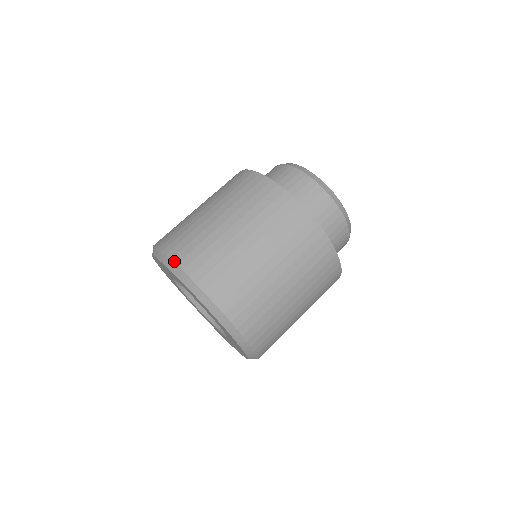
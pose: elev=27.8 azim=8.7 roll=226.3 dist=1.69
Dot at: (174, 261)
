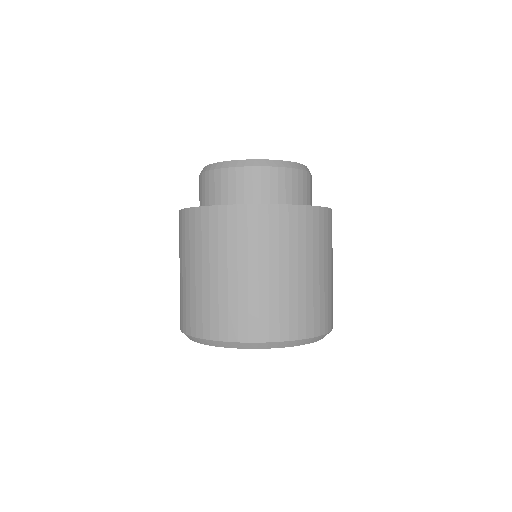
Dot at: occluded
